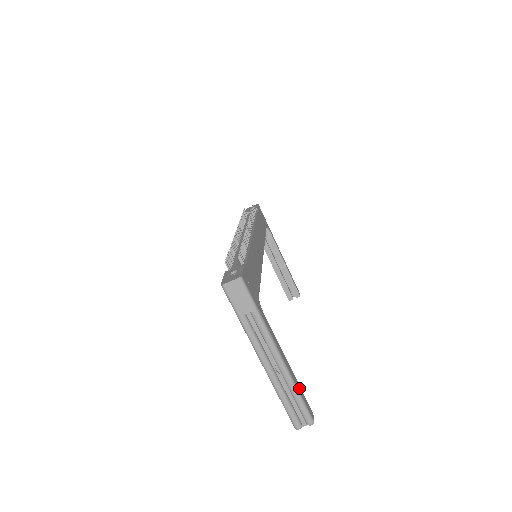
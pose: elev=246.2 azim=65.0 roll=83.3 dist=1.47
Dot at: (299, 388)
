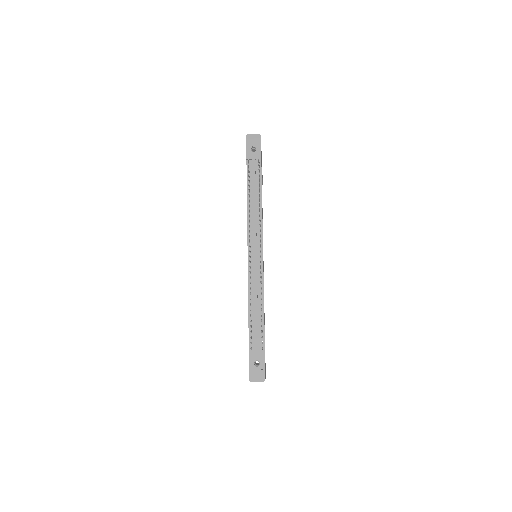
Dot at: occluded
